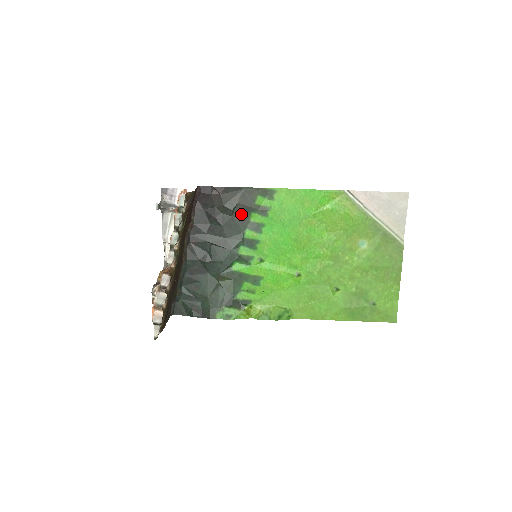
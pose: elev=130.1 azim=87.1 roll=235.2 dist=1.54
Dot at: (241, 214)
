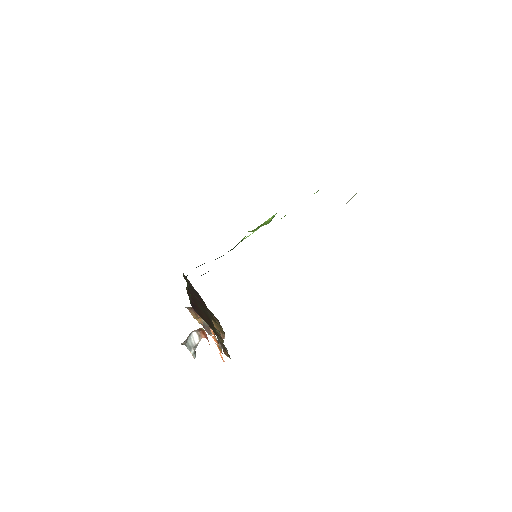
Dot at: occluded
